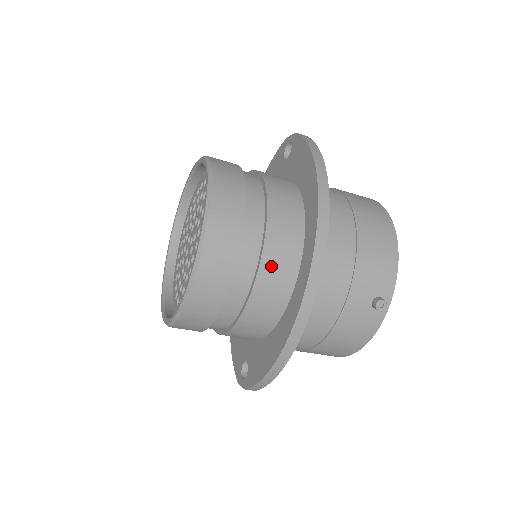
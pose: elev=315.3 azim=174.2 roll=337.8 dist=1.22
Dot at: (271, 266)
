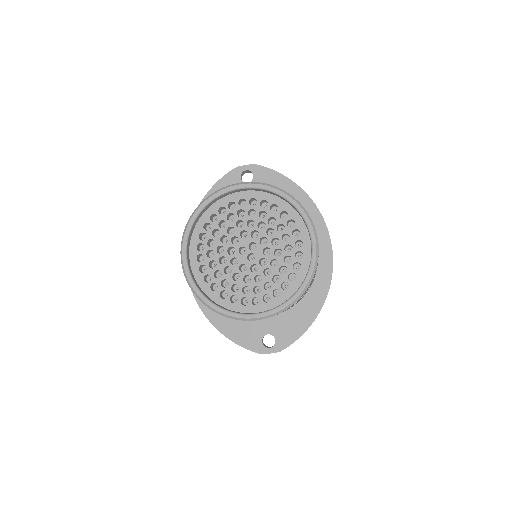
Dot at: occluded
